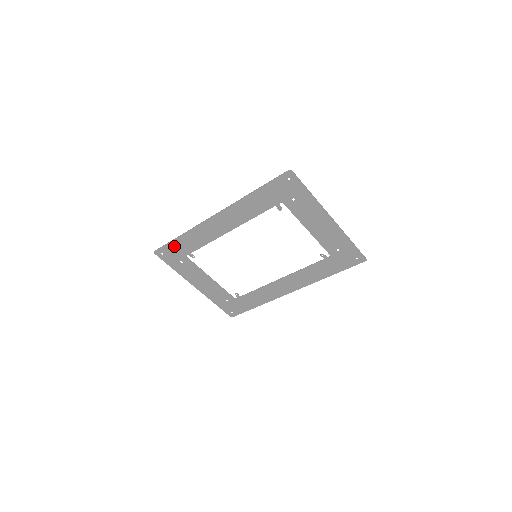
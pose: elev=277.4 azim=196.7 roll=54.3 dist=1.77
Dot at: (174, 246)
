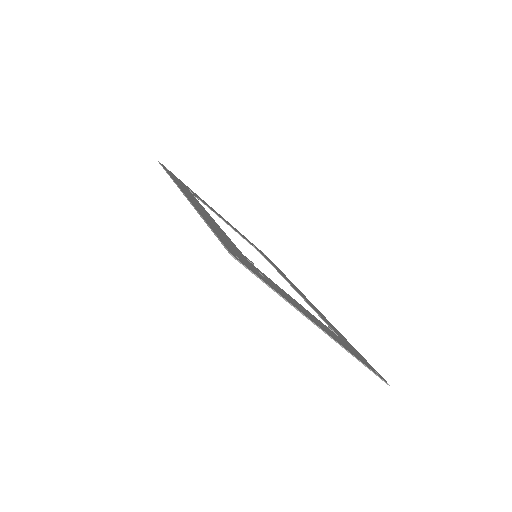
Dot at: occluded
